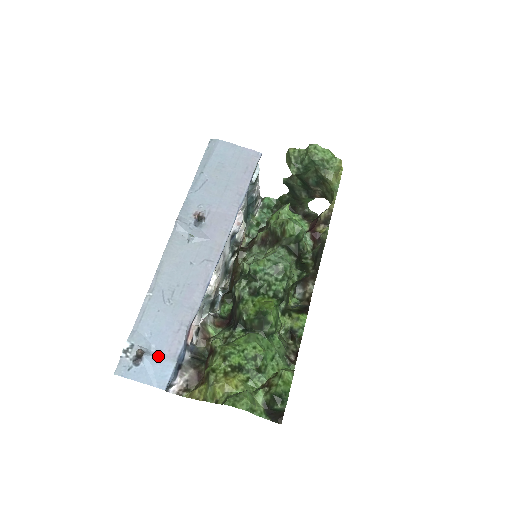
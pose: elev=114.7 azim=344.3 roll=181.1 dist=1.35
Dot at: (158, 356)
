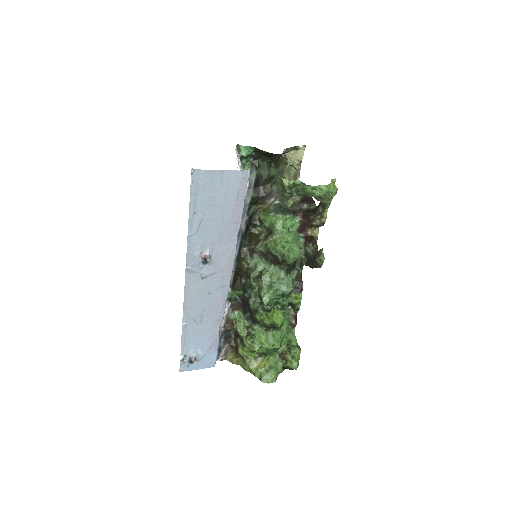
Dot at: (205, 354)
